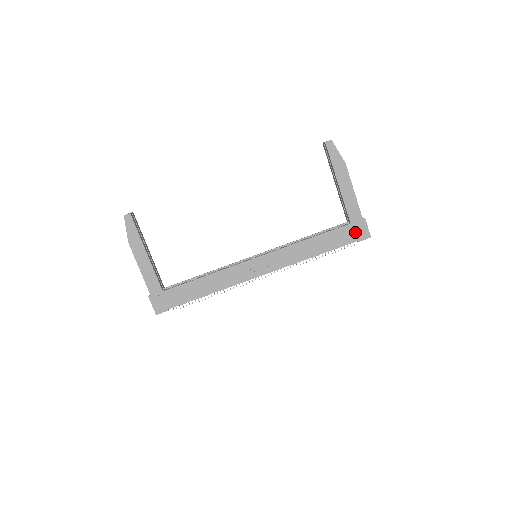
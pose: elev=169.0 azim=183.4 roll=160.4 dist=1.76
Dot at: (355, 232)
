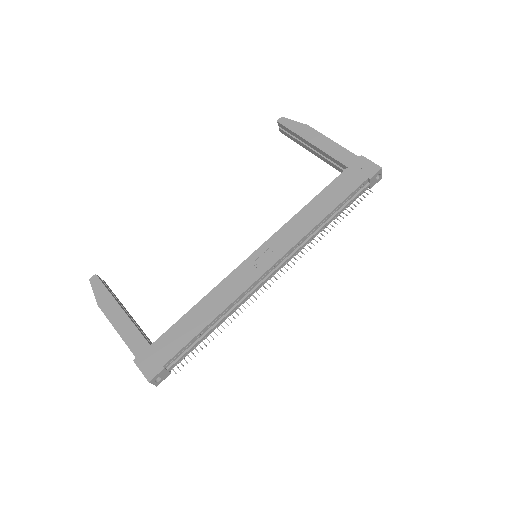
Dot at: (359, 172)
